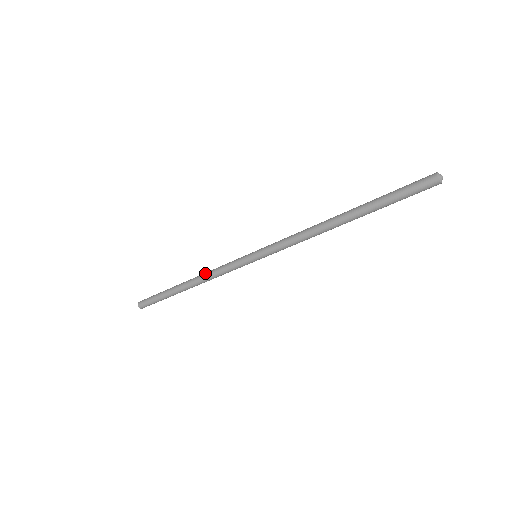
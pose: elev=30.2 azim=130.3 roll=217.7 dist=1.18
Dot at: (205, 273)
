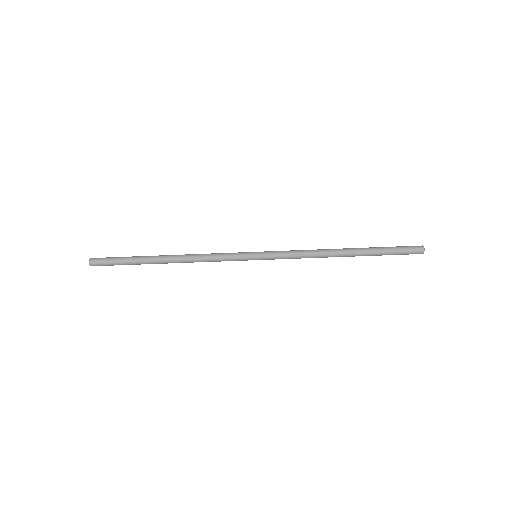
Dot at: (195, 254)
